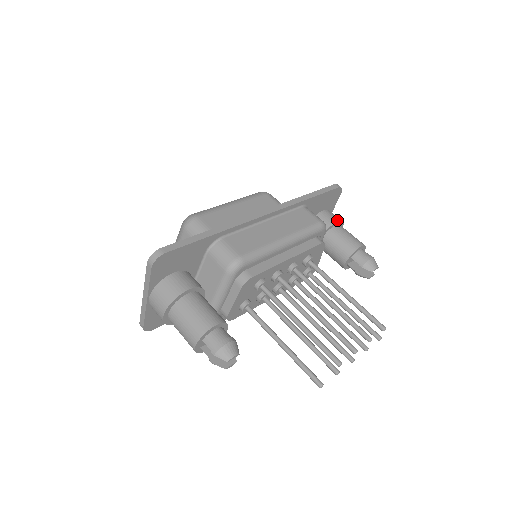
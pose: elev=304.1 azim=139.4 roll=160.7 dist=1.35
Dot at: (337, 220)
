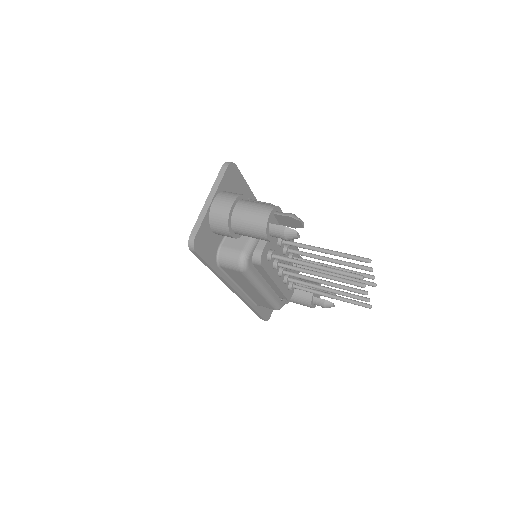
Dot at: occluded
